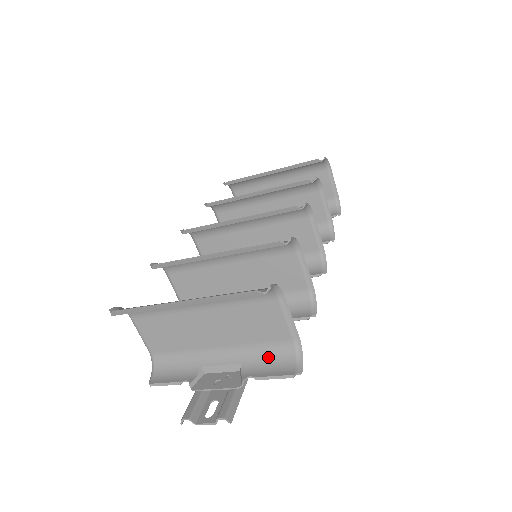
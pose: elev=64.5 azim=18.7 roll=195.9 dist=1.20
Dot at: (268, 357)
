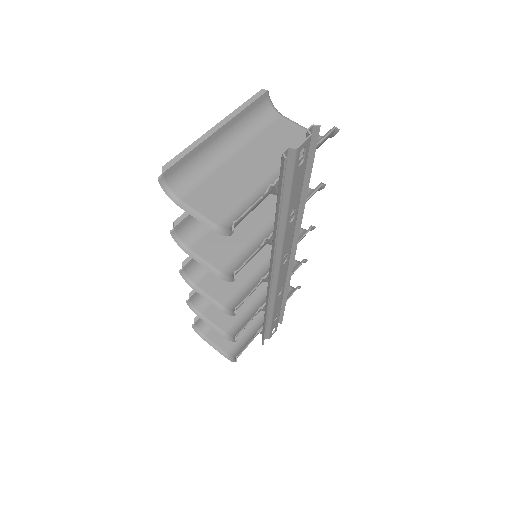
Dot at: occluded
